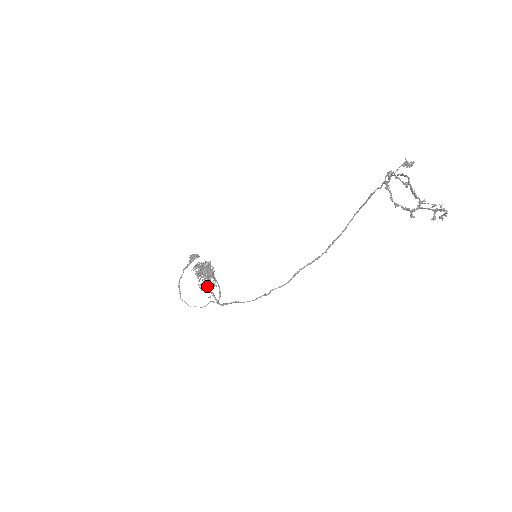
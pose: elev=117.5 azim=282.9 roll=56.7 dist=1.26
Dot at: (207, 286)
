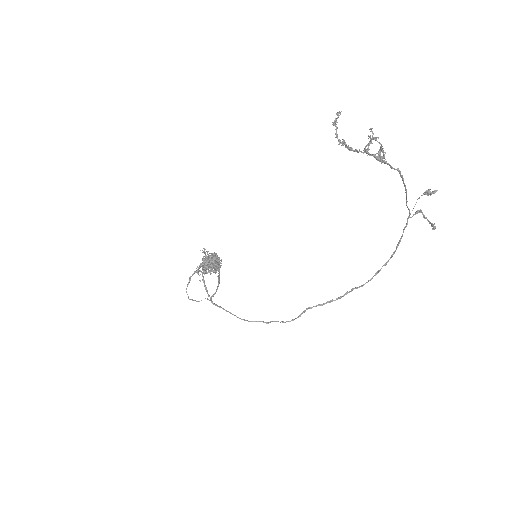
Dot at: (204, 272)
